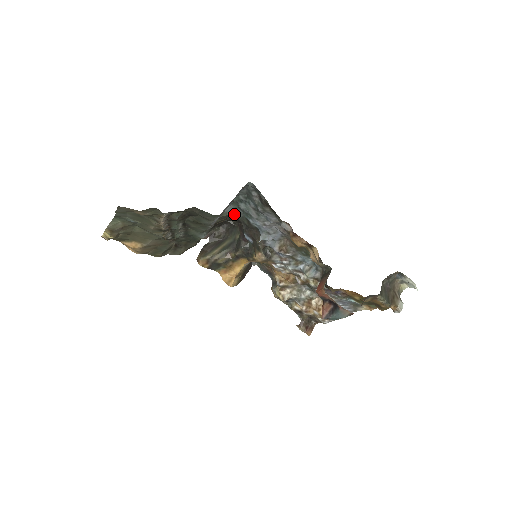
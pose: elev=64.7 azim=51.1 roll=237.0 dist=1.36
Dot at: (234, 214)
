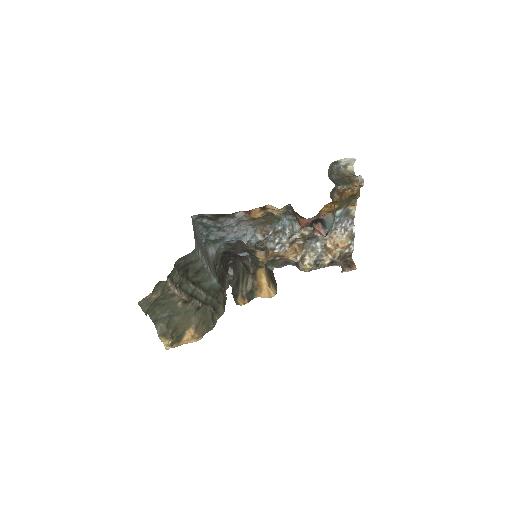
Dot at: (219, 251)
